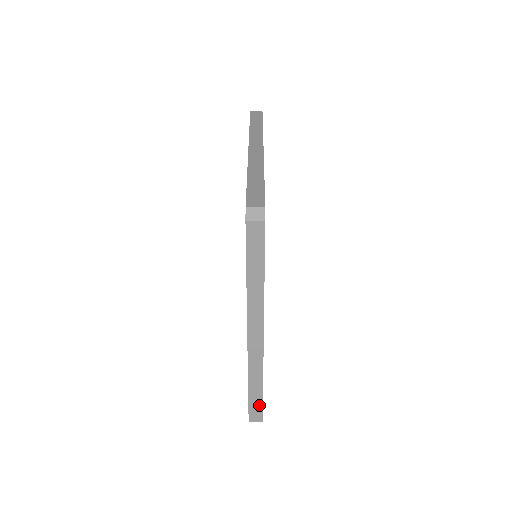
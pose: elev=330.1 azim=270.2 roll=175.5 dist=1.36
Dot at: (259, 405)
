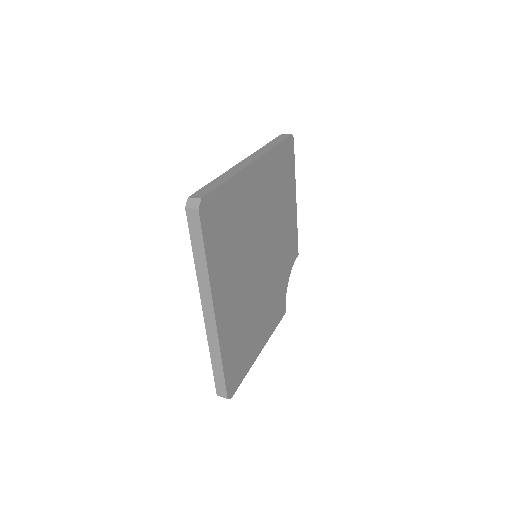
Dot at: (222, 380)
